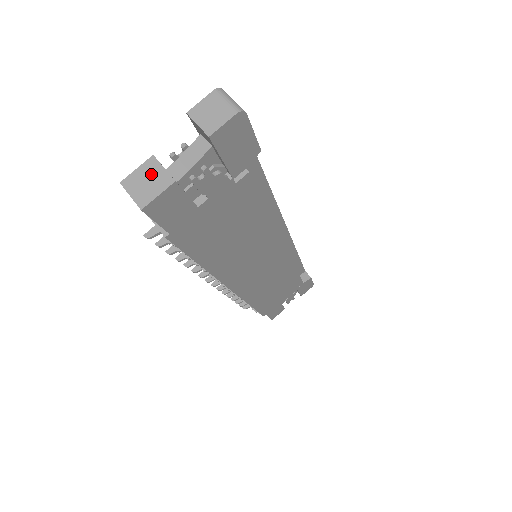
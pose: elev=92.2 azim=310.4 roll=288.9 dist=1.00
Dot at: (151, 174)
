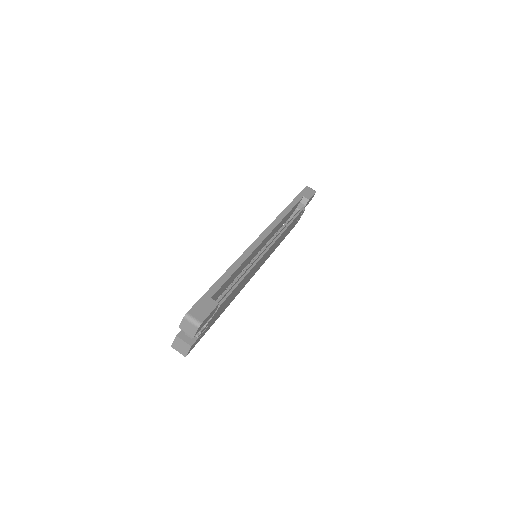
Dot at: (180, 344)
